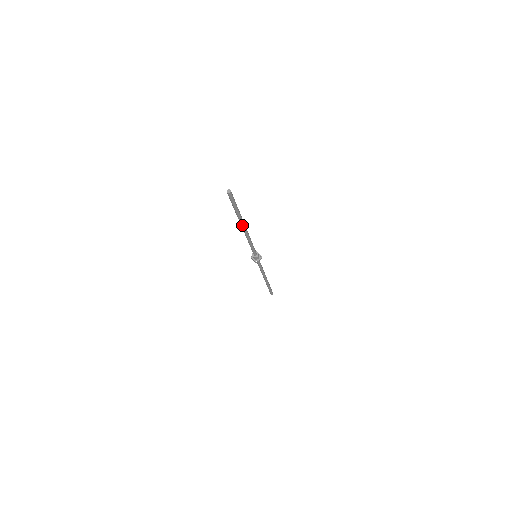
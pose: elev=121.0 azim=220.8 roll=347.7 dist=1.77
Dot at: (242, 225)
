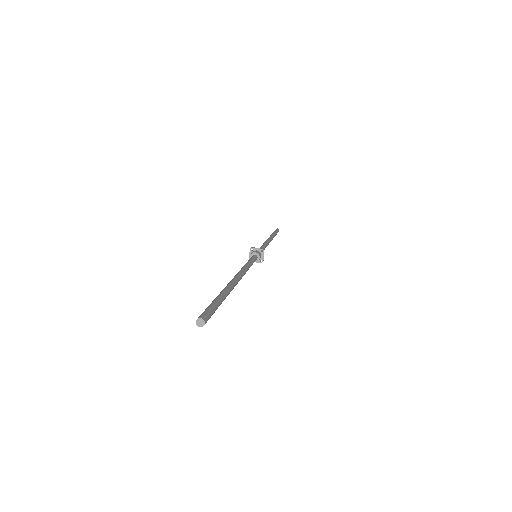
Dot at: occluded
